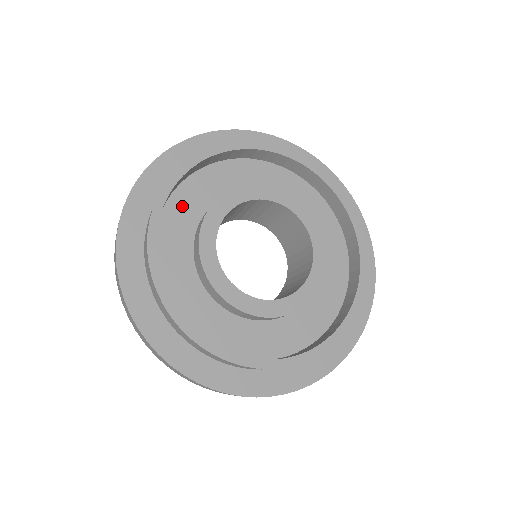
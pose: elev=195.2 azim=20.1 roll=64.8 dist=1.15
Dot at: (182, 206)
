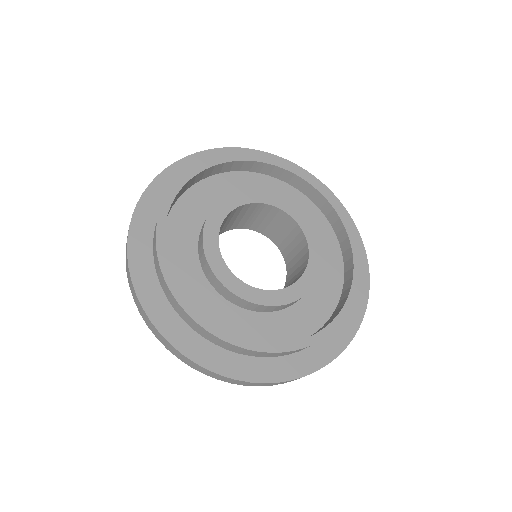
Dot at: (176, 242)
